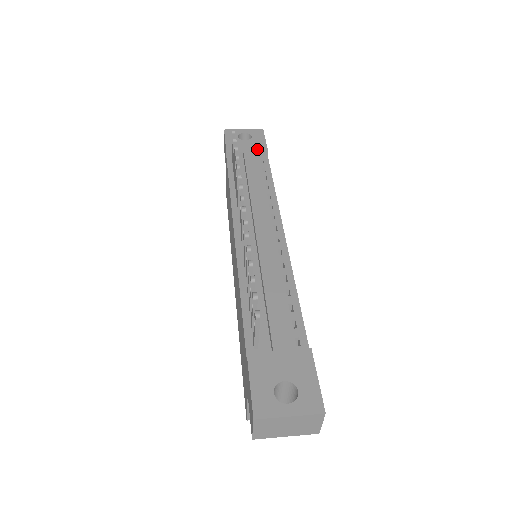
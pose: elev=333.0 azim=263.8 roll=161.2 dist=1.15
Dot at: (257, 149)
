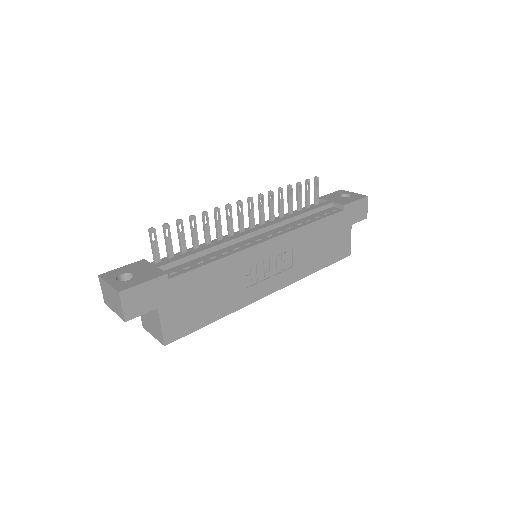
Dot at: (339, 202)
